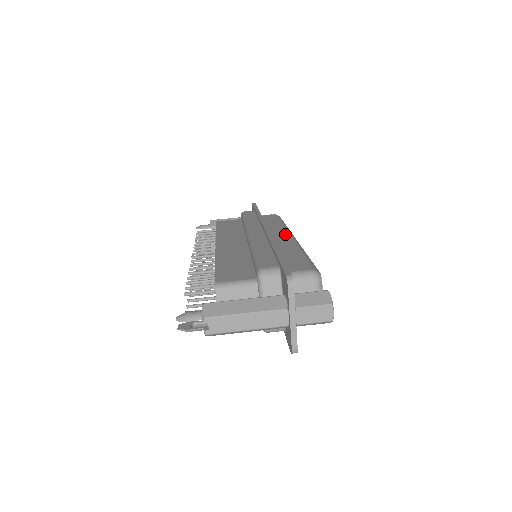
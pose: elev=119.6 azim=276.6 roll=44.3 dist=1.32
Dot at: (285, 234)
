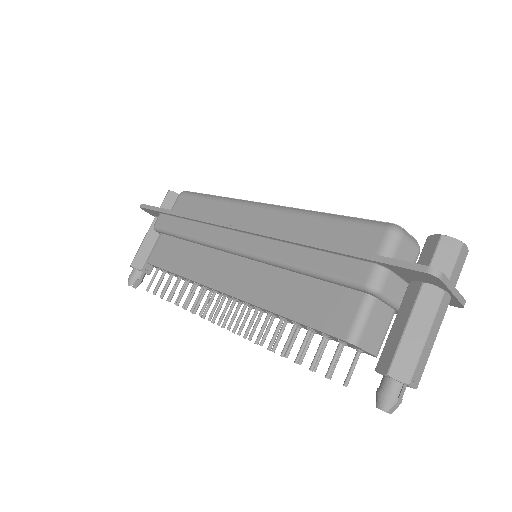
Dot at: (254, 211)
